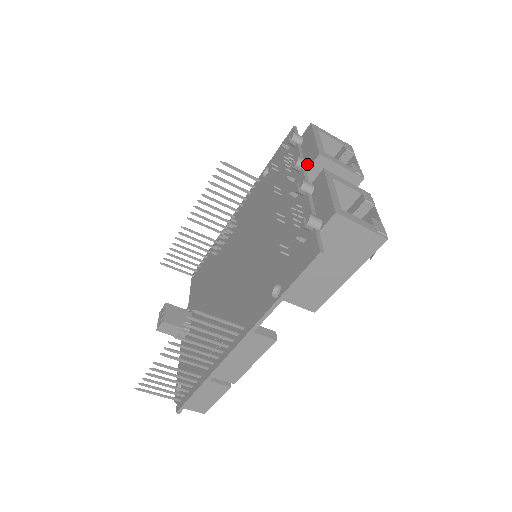
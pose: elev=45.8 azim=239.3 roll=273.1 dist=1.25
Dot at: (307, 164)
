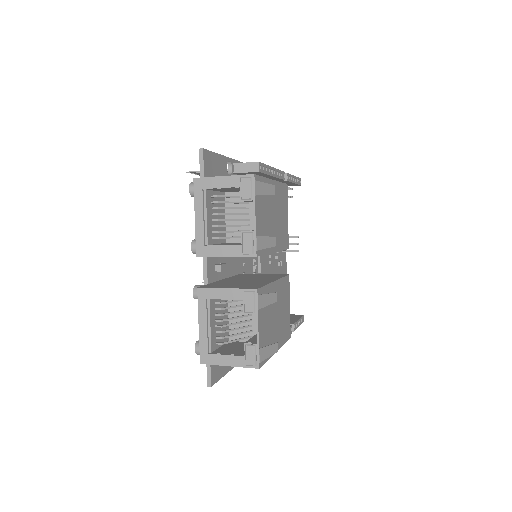
Dot at: occluded
